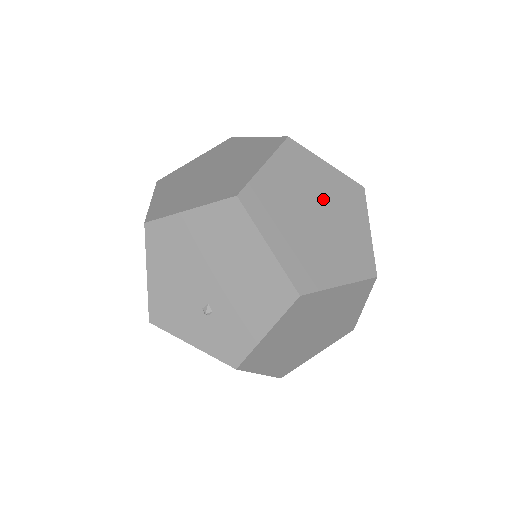
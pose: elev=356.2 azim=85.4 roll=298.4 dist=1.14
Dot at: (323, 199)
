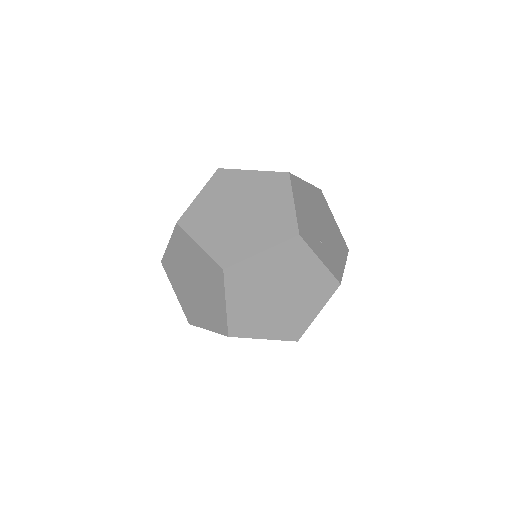
Dot at: occluded
